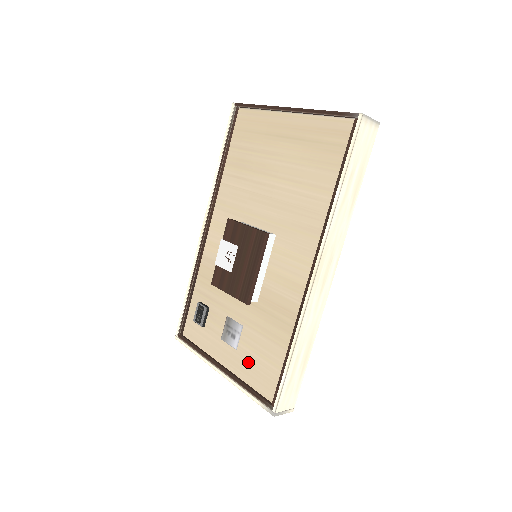
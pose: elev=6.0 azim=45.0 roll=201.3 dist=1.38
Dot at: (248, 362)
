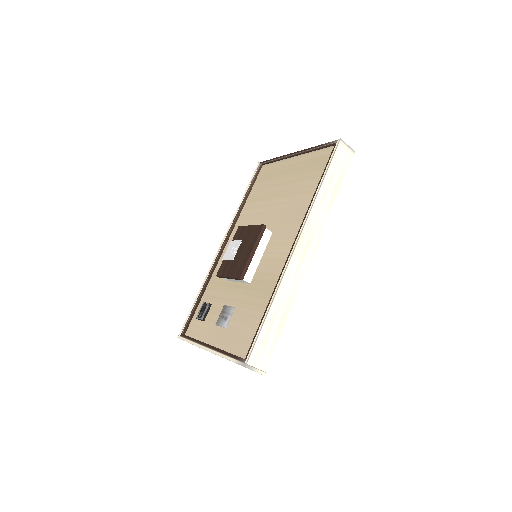
Dot at: (233, 334)
